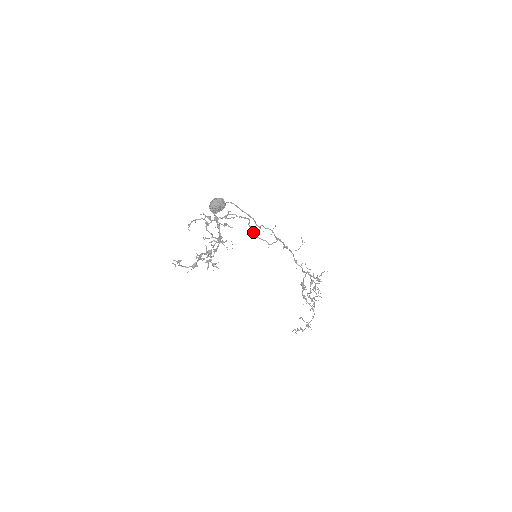
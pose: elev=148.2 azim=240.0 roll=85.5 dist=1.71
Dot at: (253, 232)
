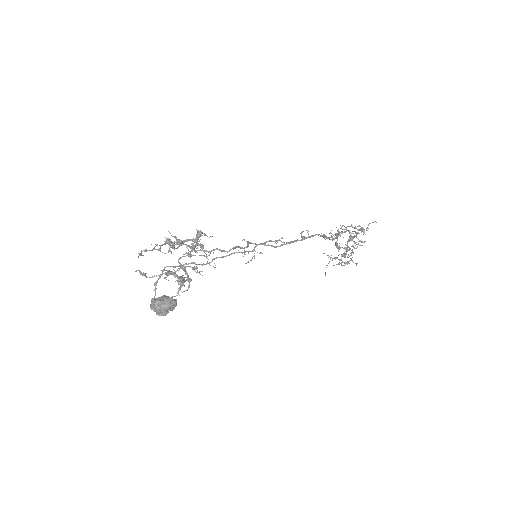
Dot at: occluded
